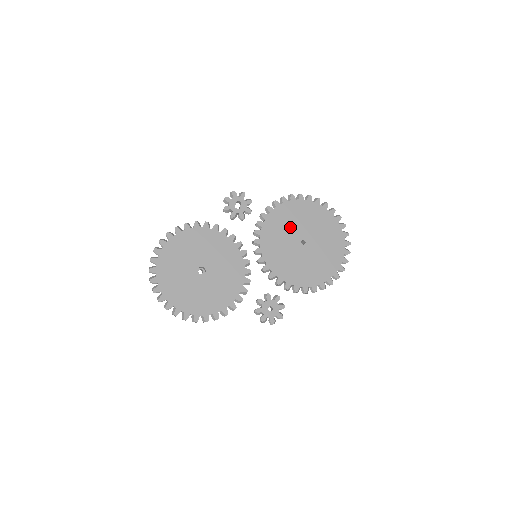
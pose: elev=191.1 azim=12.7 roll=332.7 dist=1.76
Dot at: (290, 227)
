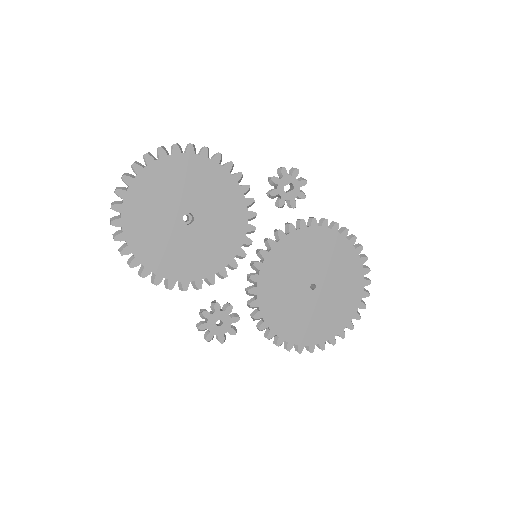
Dot at: (315, 259)
